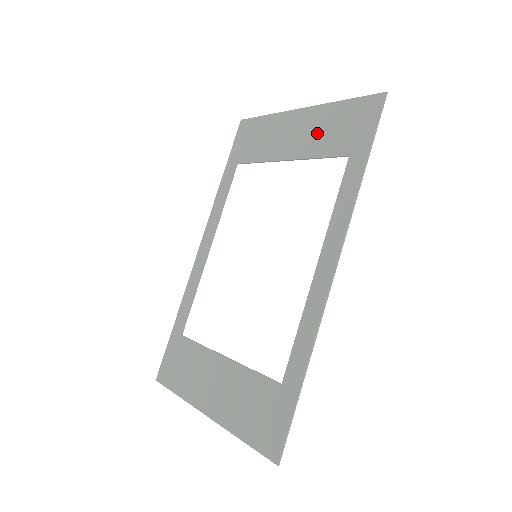
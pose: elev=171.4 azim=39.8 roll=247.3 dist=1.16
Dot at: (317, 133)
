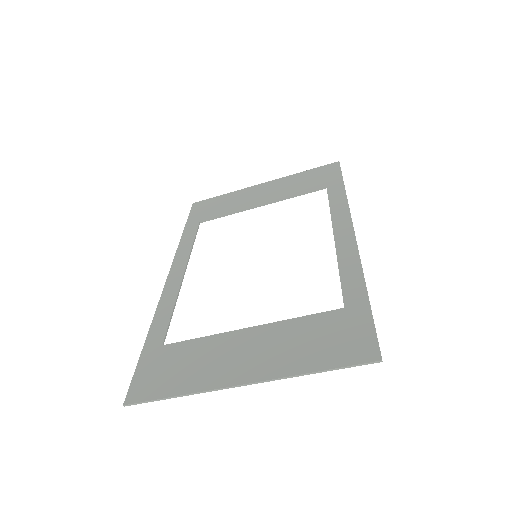
Dot at: (287, 187)
